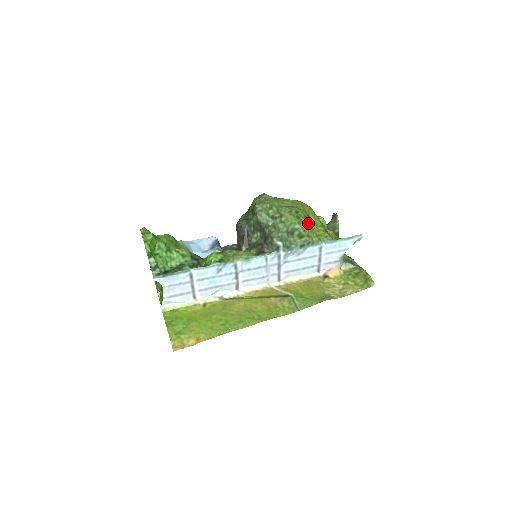
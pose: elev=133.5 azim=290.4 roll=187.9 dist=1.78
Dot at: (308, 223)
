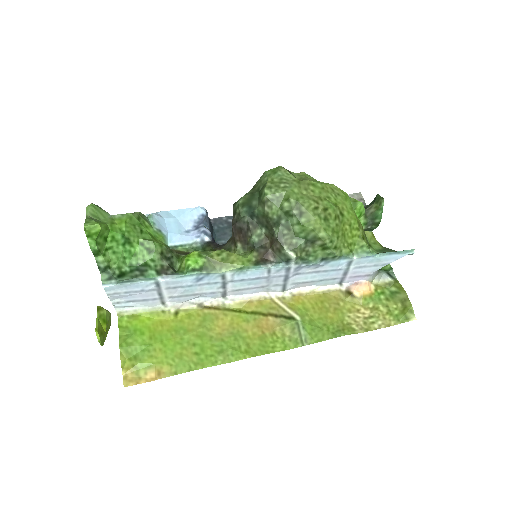
Dot at: (339, 227)
